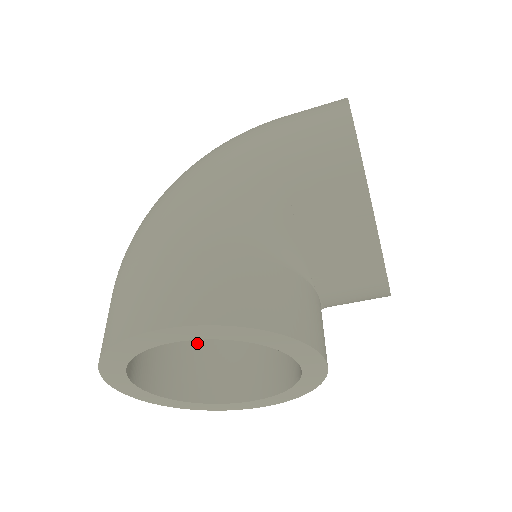
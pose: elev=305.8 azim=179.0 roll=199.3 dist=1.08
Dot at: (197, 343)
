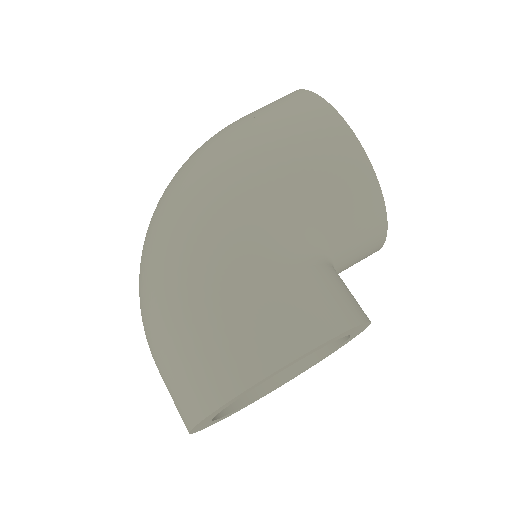
Dot at: occluded
